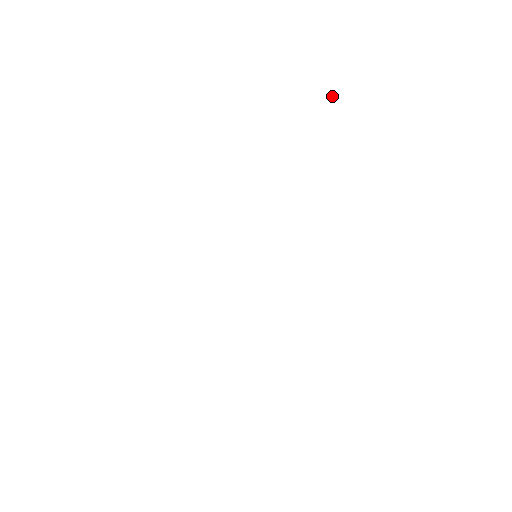
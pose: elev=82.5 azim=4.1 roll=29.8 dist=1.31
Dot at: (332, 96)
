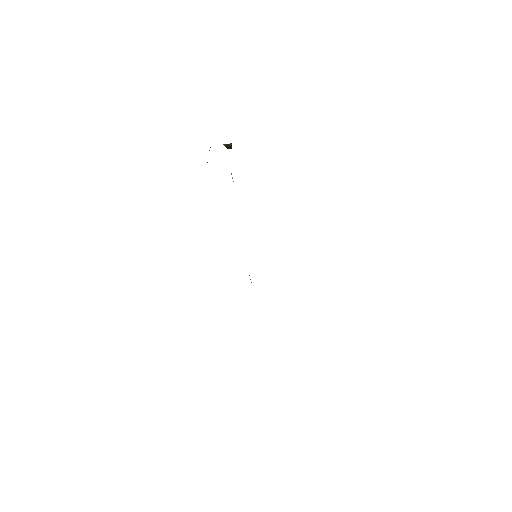
Dot at: occluded
